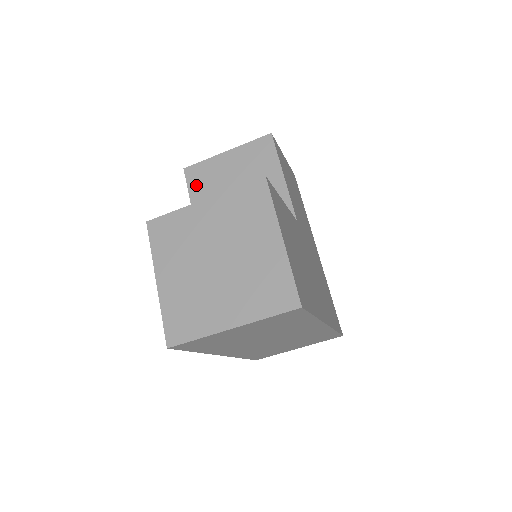
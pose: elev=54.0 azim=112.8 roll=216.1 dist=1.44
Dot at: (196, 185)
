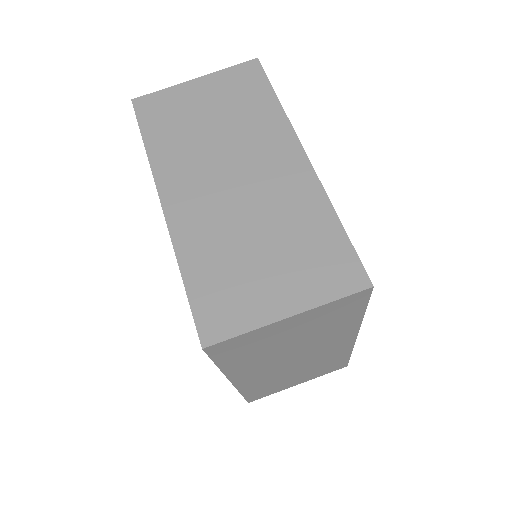
Dot at: occluded
